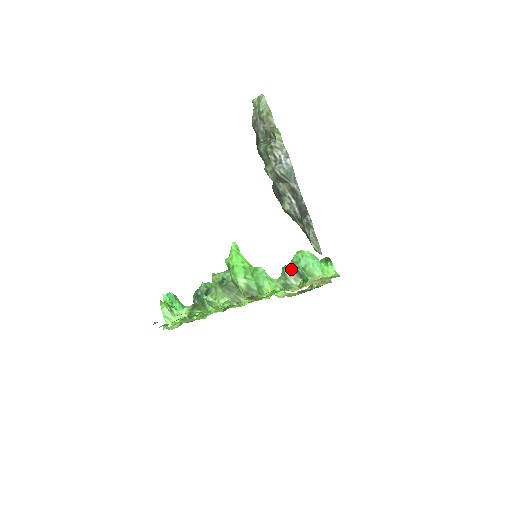
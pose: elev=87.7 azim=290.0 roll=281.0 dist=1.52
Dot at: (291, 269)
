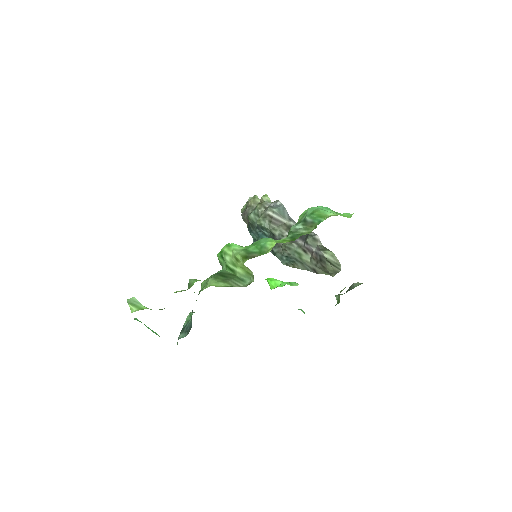
Dot at: (298, 225)
